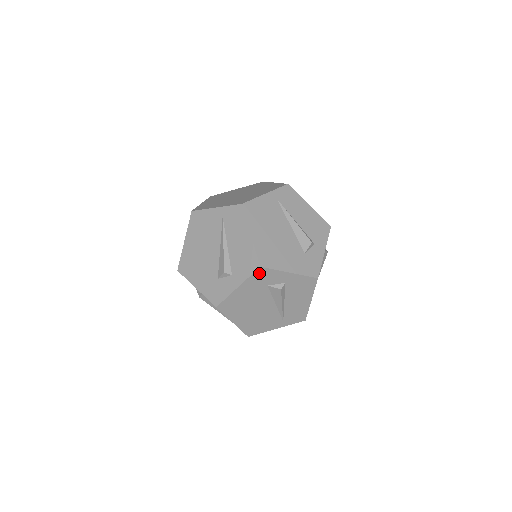
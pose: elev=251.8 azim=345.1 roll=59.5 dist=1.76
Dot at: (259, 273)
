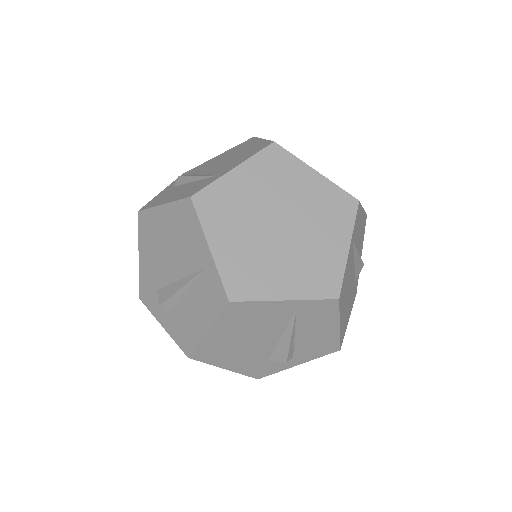
Dot at: occluded
